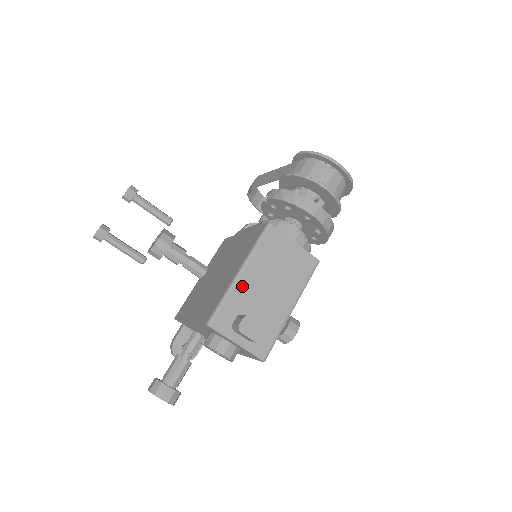
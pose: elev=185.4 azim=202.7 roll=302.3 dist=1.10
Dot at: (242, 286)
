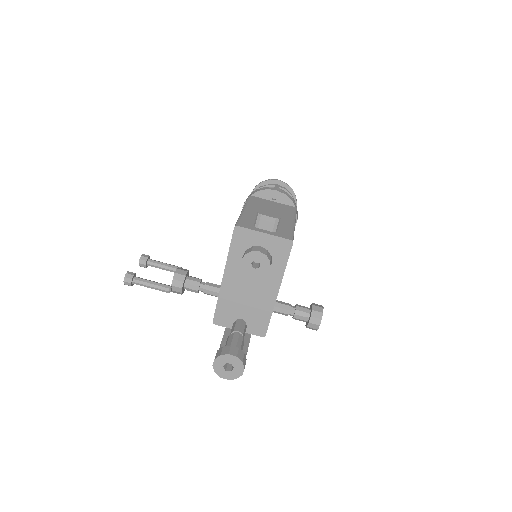
Dot at: (249, 213)
